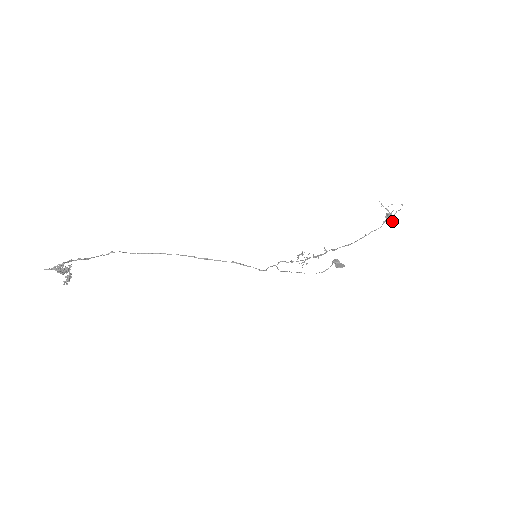
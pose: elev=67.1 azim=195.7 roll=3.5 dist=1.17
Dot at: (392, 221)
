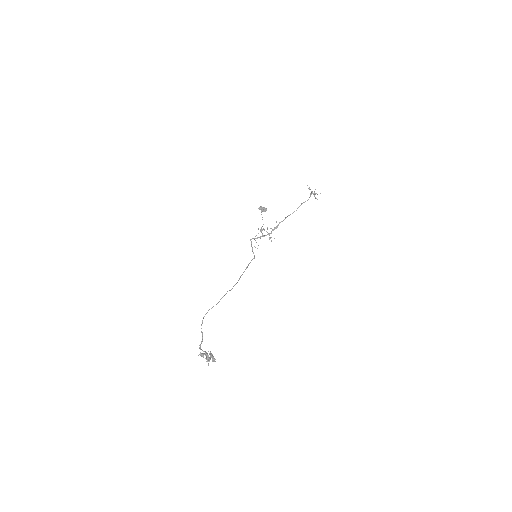
Dot at: occluded
